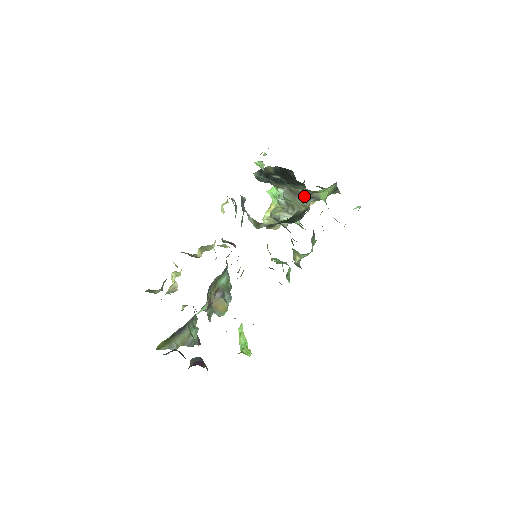
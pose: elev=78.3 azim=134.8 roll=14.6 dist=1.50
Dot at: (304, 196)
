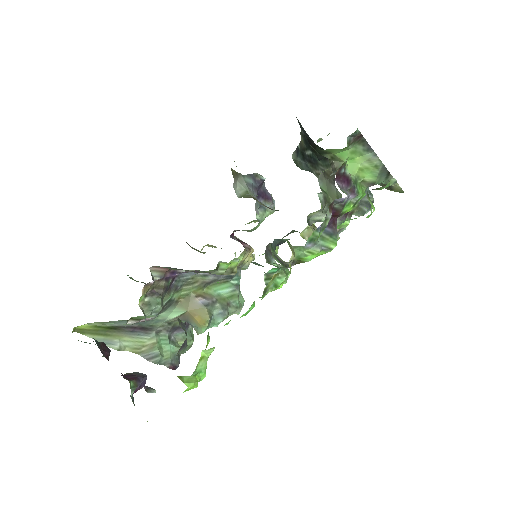
Dot at: (334, 177)
